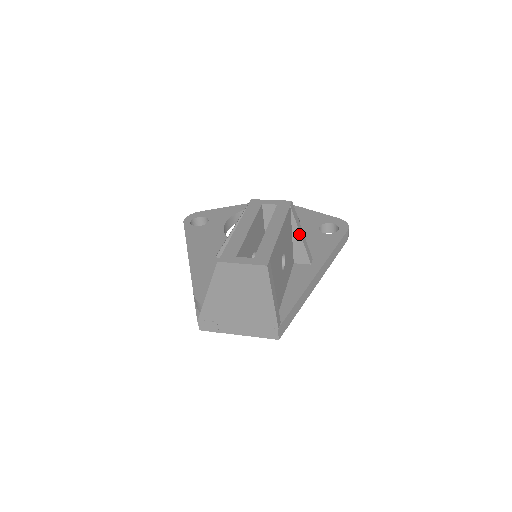
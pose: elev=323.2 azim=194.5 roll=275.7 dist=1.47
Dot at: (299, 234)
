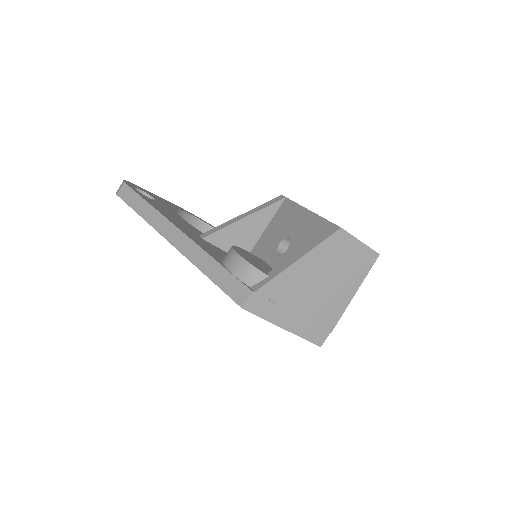
Dot at: occluded
